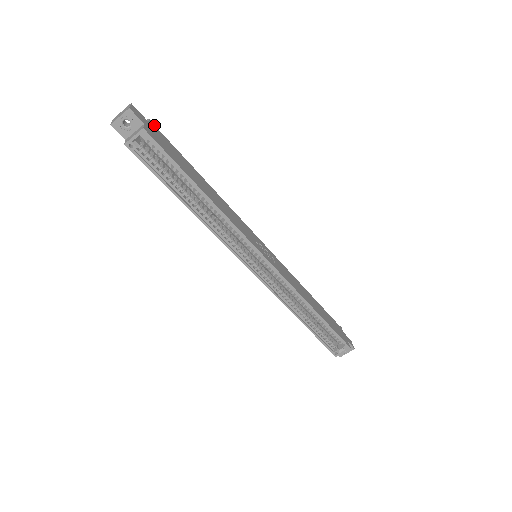
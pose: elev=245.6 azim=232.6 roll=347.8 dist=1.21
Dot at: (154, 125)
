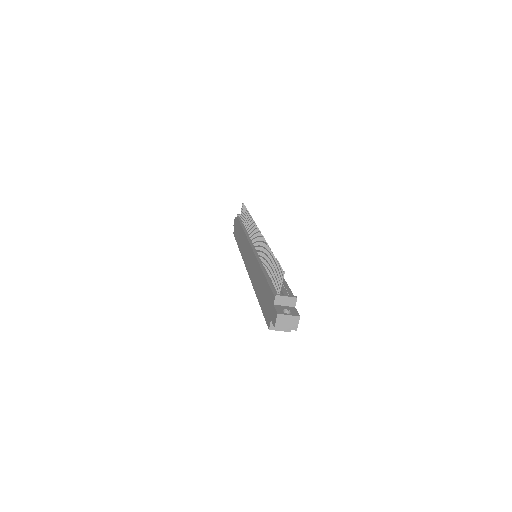
Dot at: (295, 298)
